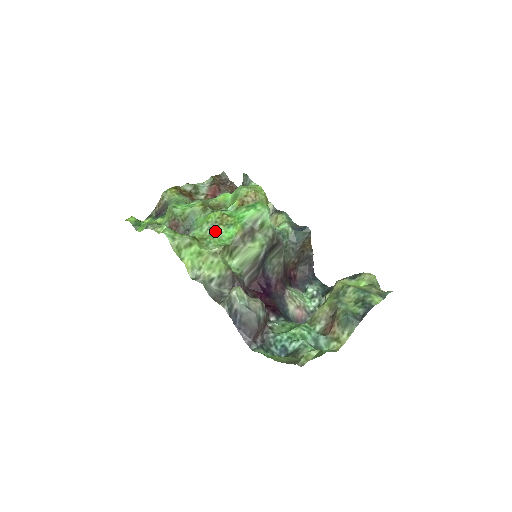
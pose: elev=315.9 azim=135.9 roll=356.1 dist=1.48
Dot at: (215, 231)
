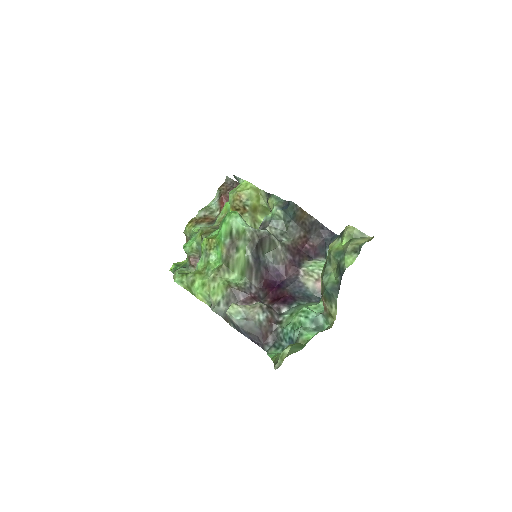
Dot at: (209, 257)
